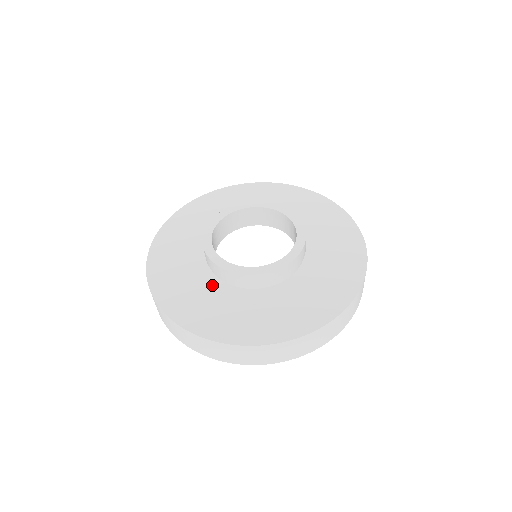
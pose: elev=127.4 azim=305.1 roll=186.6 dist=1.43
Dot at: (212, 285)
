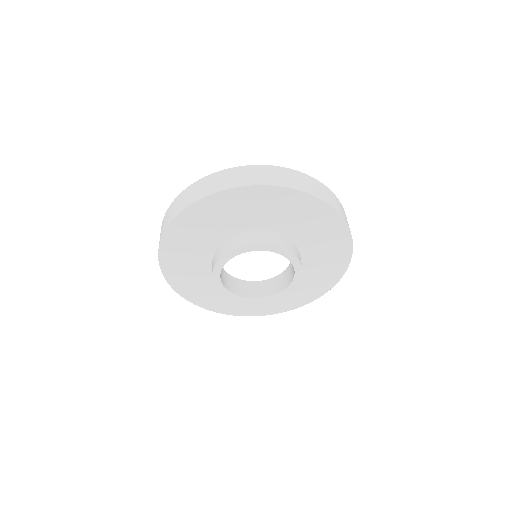
Dot at: (207, 273)
